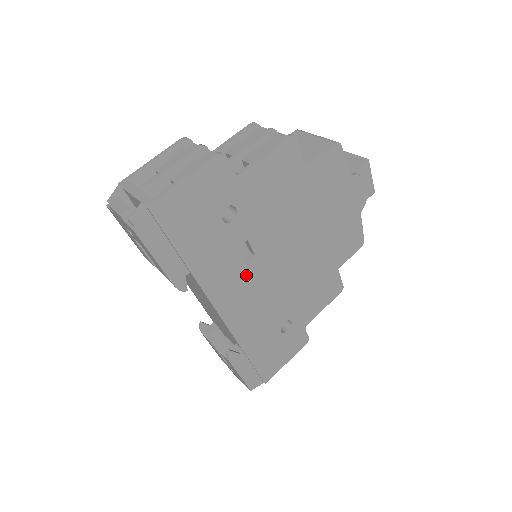
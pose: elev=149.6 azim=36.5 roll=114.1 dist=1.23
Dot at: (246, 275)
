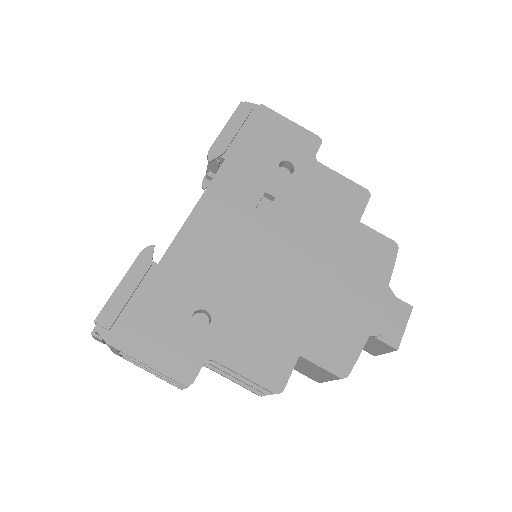
Dot at: (244, 216)
